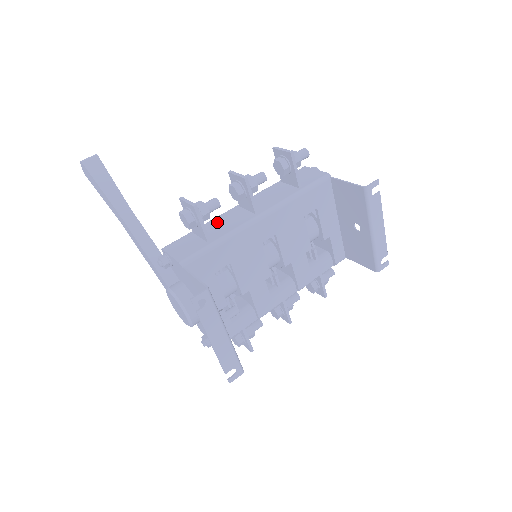
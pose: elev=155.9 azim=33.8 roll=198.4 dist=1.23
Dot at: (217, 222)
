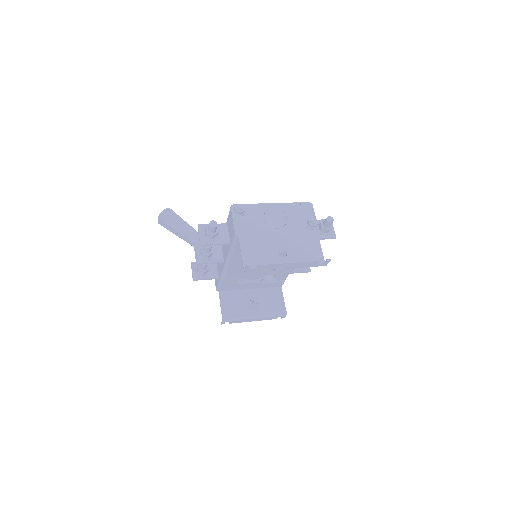
Dot at: occluded
